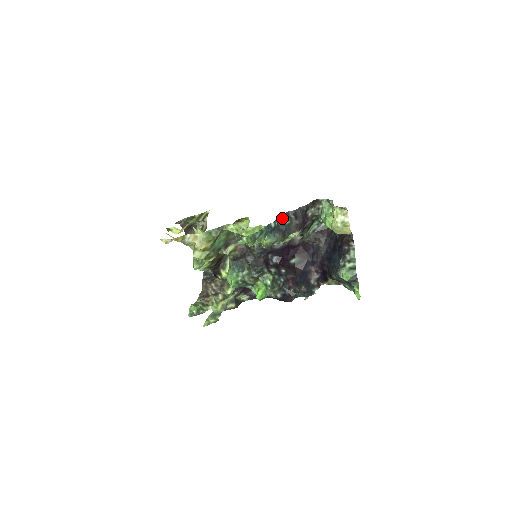
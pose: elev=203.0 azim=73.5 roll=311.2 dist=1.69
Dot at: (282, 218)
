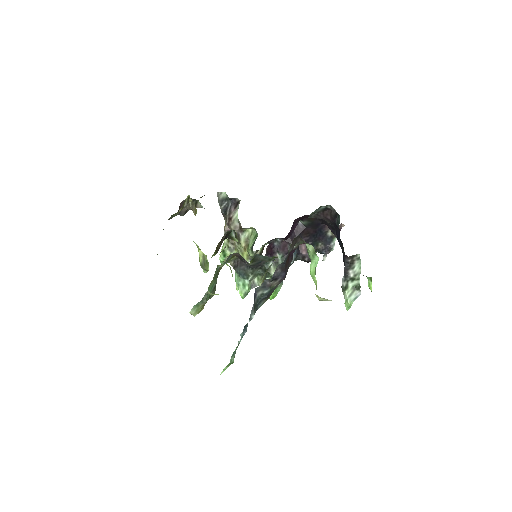
Dot at: (260, 290)
